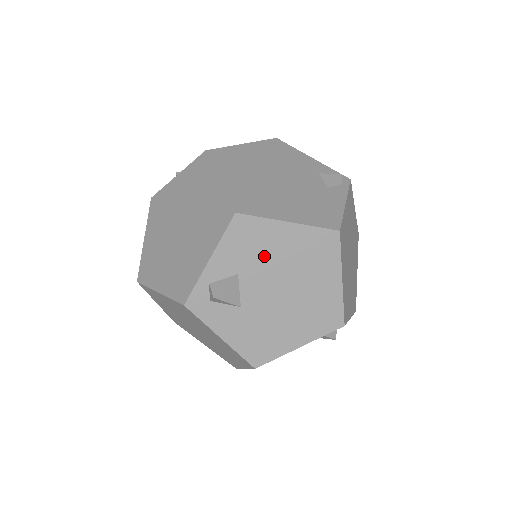
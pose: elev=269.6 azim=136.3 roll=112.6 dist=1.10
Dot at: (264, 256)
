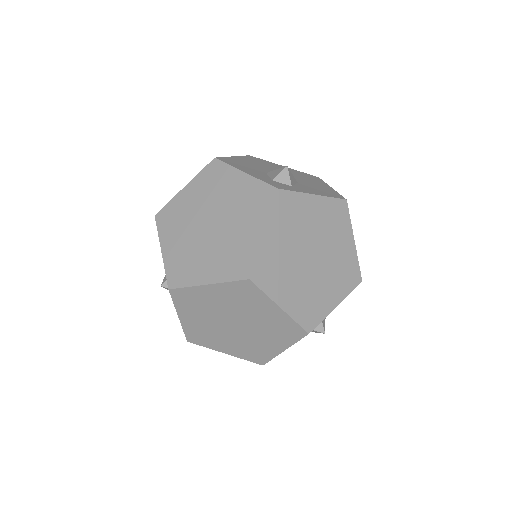
Dot at: occluded
